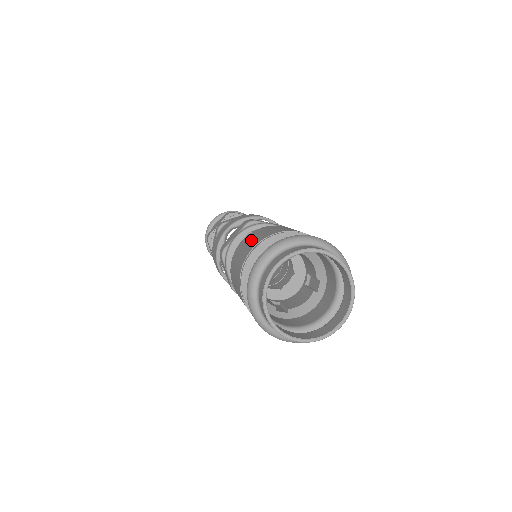
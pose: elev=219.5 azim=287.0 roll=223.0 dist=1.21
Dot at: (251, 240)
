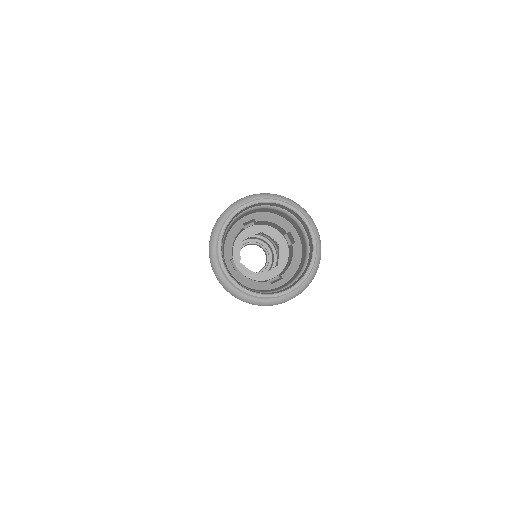
Dot at: occluded
